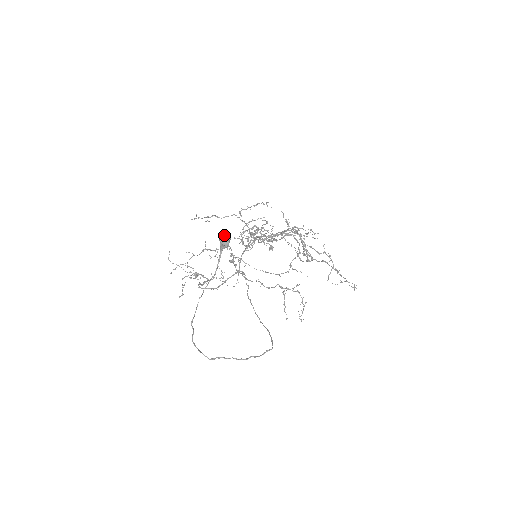
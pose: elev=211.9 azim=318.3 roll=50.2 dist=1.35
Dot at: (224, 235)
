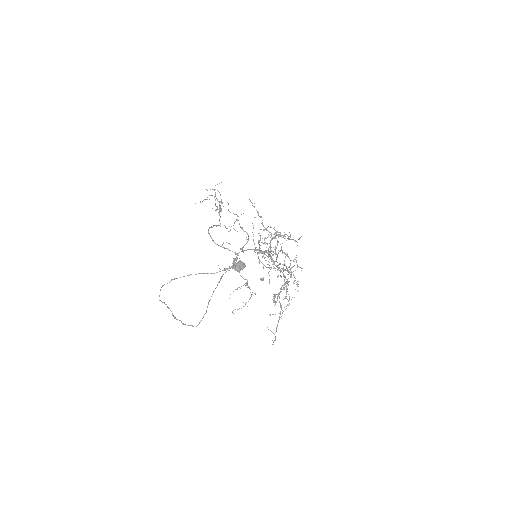
Dot at: (243, 263)
